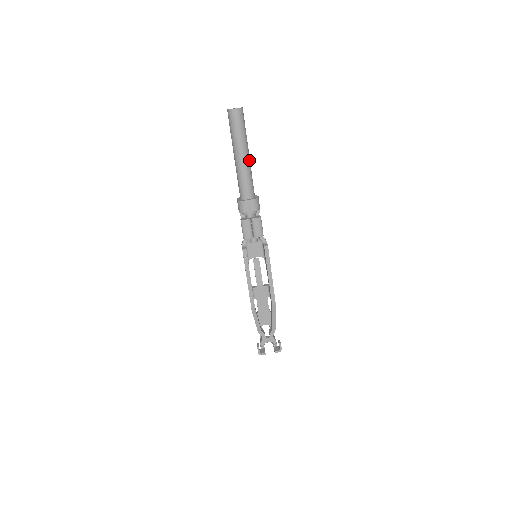
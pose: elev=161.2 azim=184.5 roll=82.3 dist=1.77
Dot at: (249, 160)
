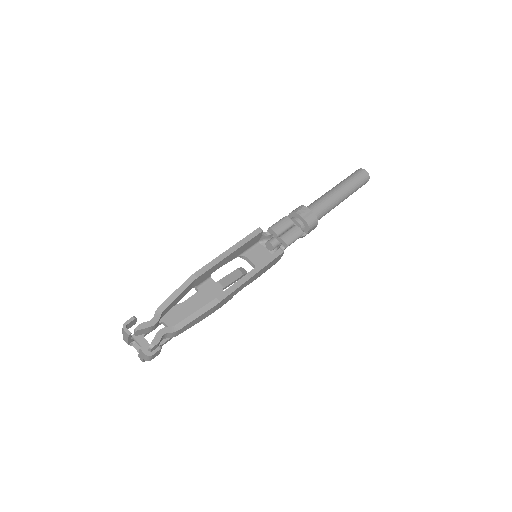
Dot at: (339, 202)
